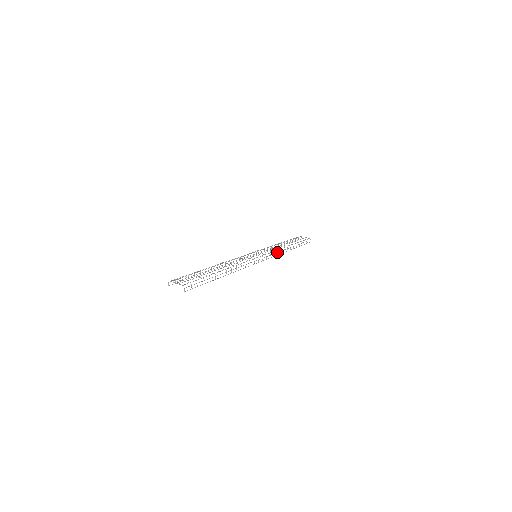
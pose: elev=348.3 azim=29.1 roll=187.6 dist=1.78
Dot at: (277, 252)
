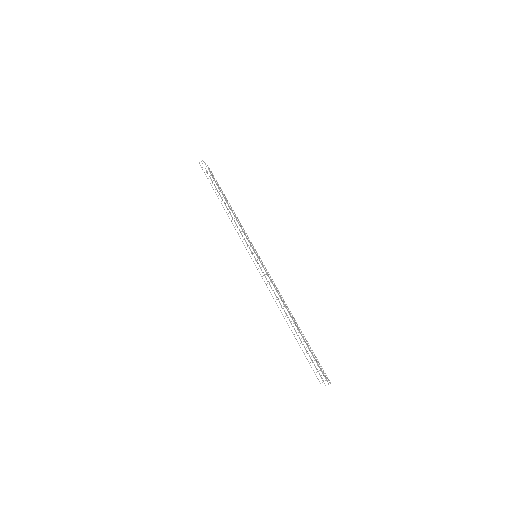
Dot at: occluded
